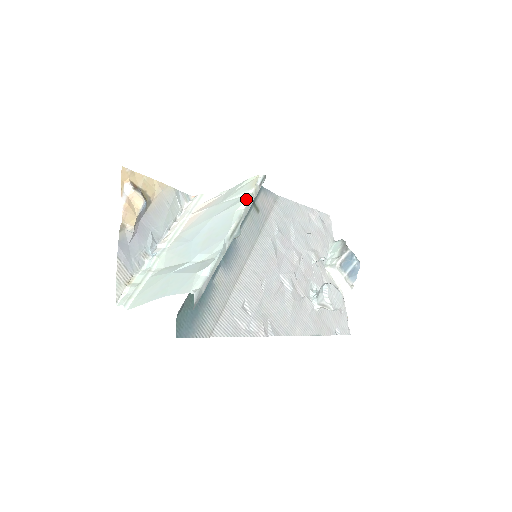
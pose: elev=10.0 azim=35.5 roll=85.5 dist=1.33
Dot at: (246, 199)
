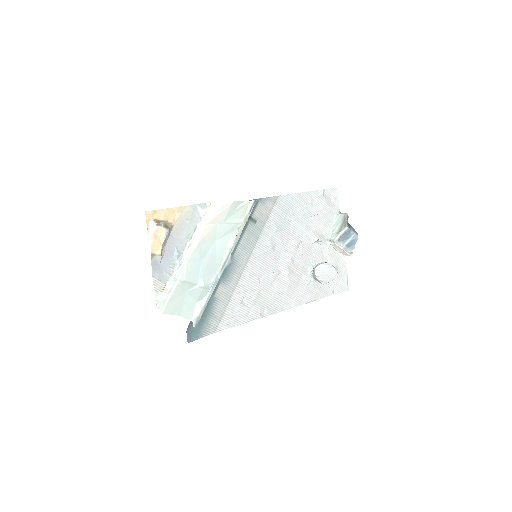
Dot at: (236, 231)
